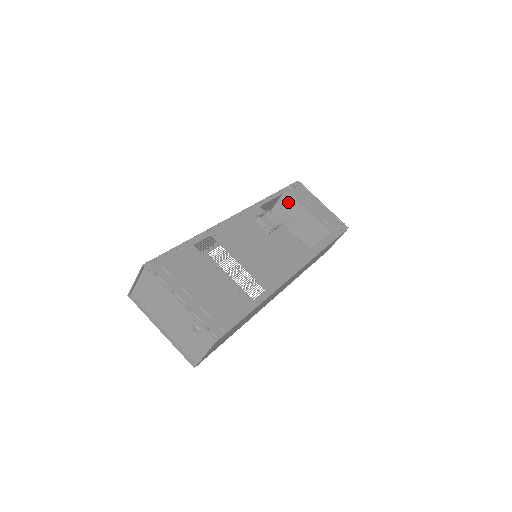
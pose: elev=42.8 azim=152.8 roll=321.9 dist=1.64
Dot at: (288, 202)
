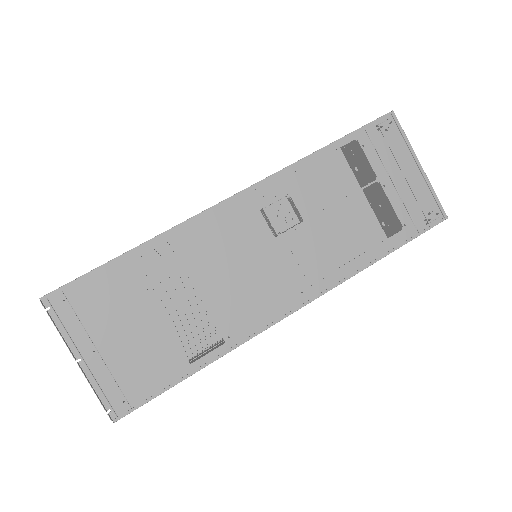
Dot at: (361, 148)
